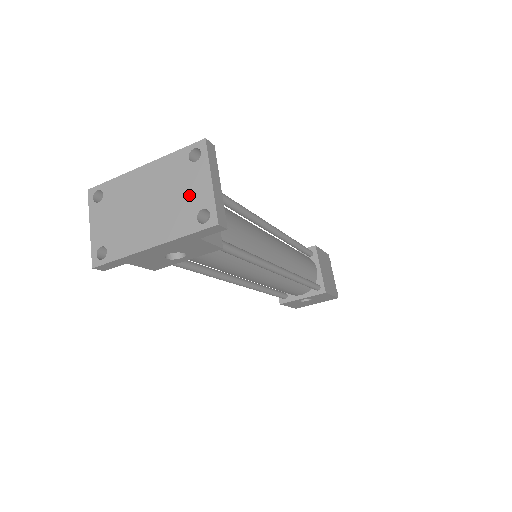
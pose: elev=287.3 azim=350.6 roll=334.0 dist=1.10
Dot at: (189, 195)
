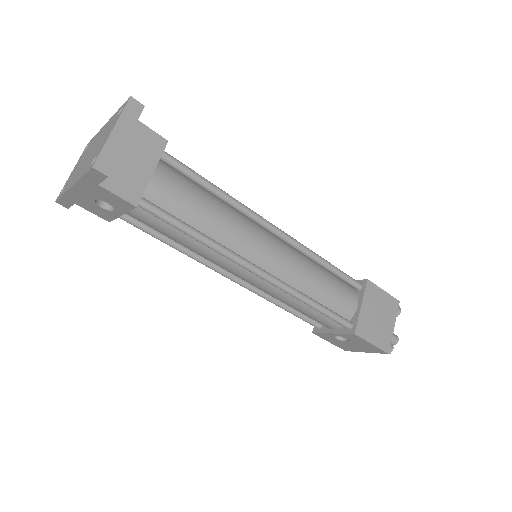
Dot at: (101, 144)
